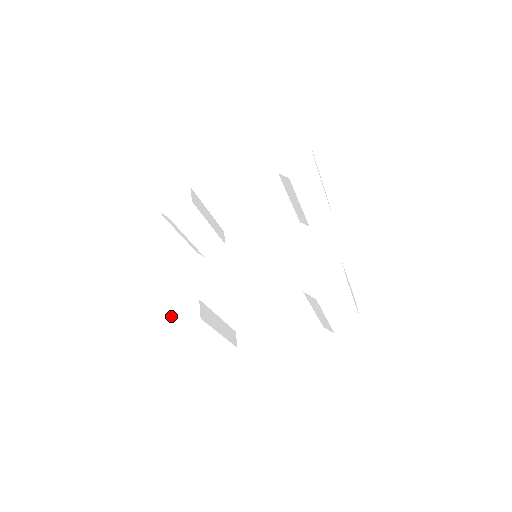
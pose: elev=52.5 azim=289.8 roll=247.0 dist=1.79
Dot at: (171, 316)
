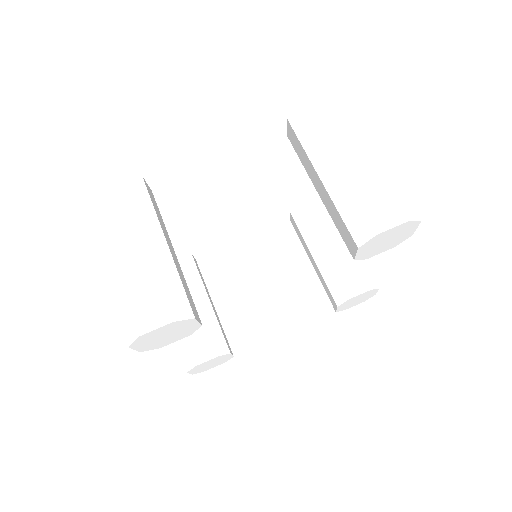
Dot at: occluded
